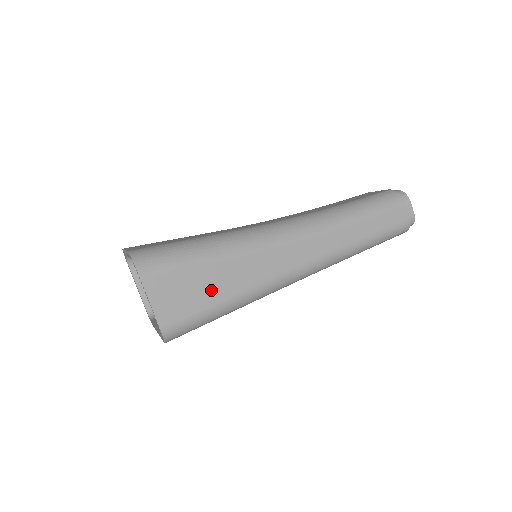
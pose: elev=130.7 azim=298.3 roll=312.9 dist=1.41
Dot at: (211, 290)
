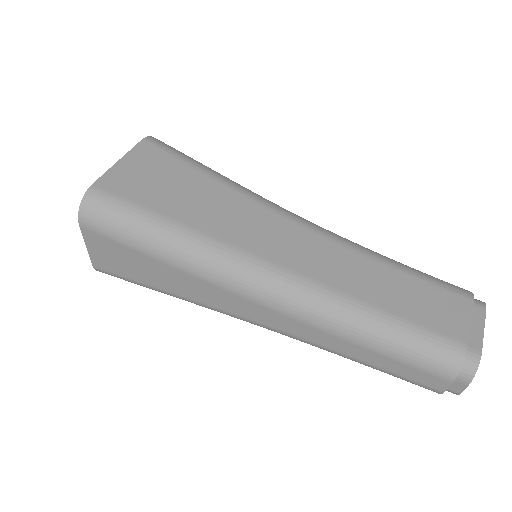
Dot at: (149, 276)
